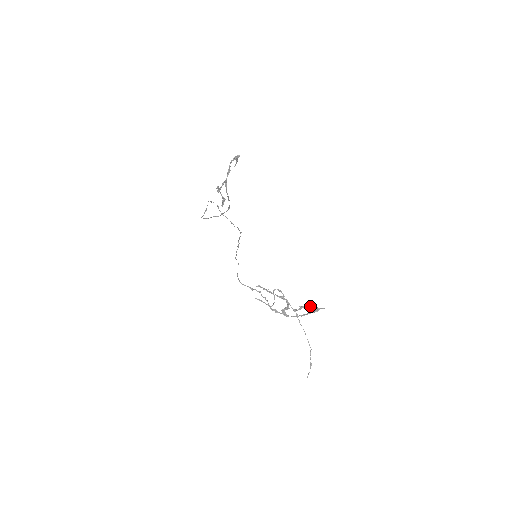
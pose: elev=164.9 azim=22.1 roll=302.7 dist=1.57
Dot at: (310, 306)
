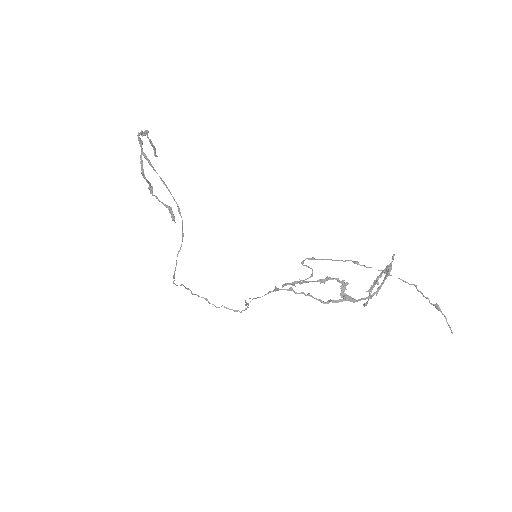
Dot at: (378, 276)
